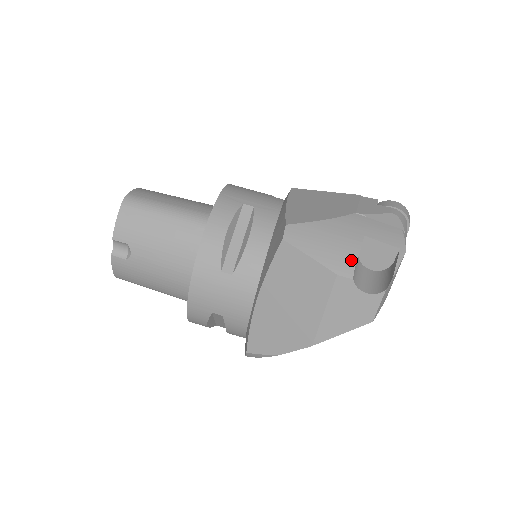
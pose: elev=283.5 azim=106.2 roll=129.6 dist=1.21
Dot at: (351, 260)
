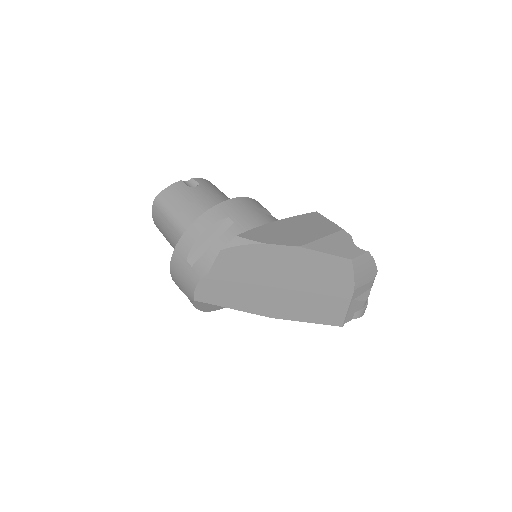
Dot at: occluded
